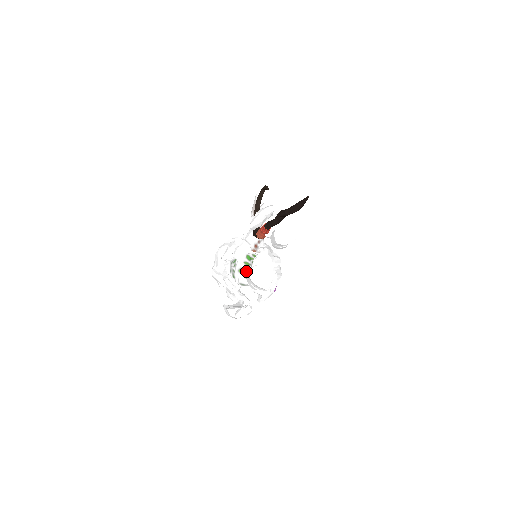
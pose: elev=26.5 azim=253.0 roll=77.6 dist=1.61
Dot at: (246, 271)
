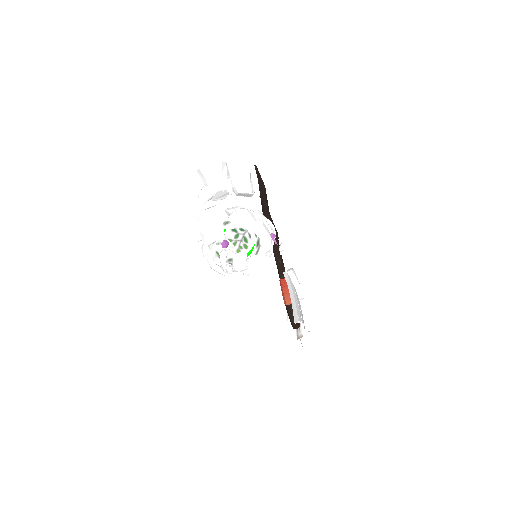
Dot at: (224, 223)
